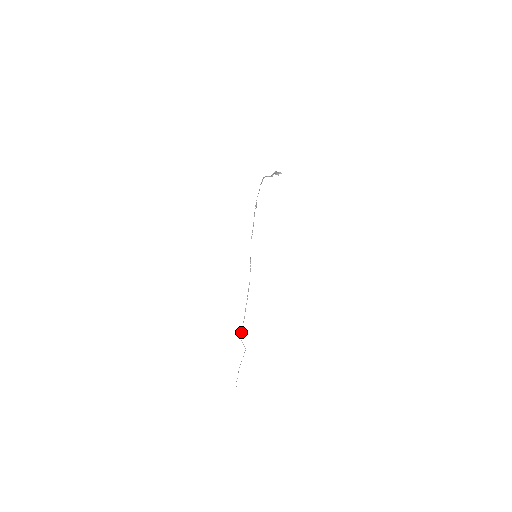
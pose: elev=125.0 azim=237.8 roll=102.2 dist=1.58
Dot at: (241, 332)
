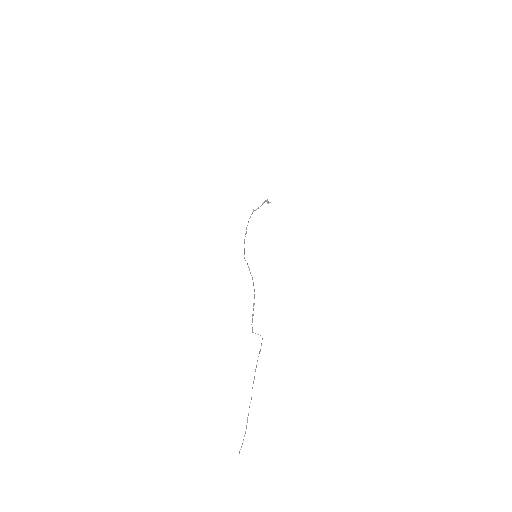
Dot at: (252, 321)
